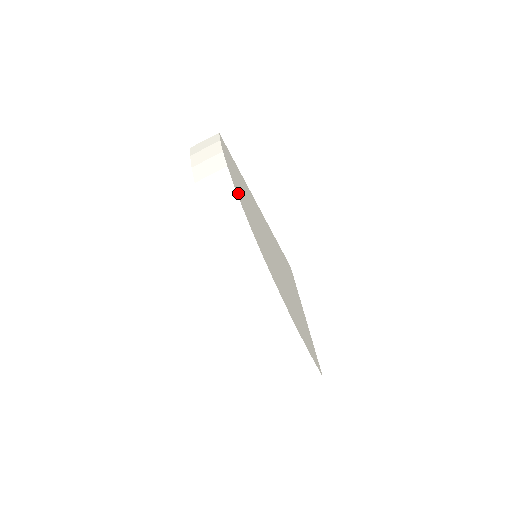
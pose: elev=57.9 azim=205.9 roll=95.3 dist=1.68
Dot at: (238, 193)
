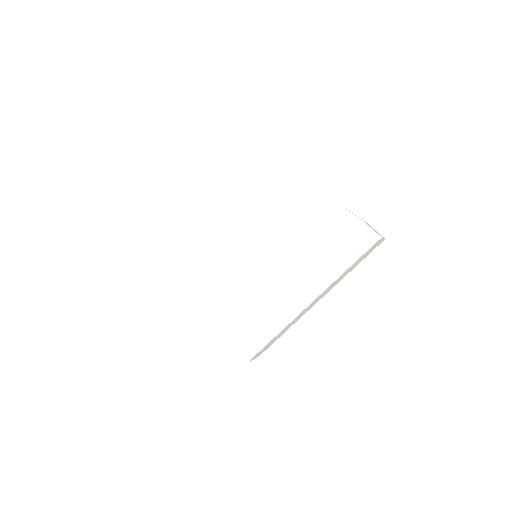
Dot at: occluded
